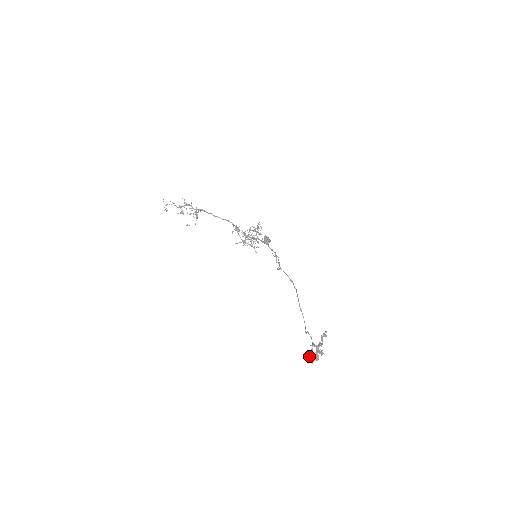
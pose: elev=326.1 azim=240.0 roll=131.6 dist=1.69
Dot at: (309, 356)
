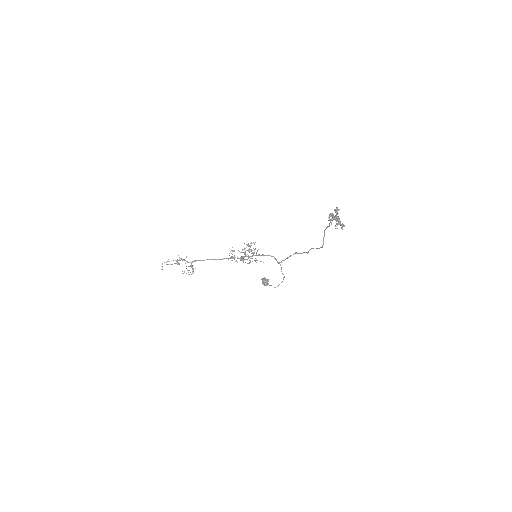
Dot at: (329, 215)
